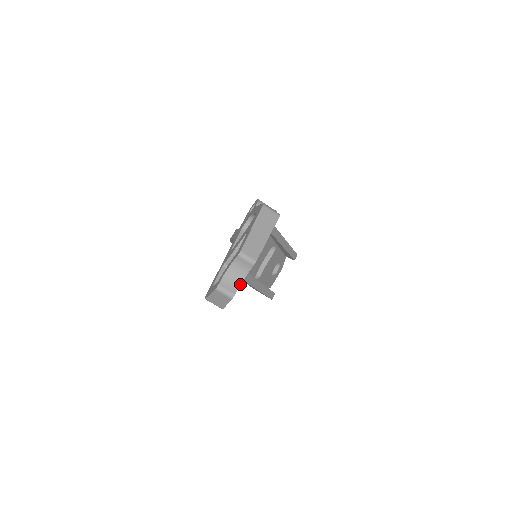
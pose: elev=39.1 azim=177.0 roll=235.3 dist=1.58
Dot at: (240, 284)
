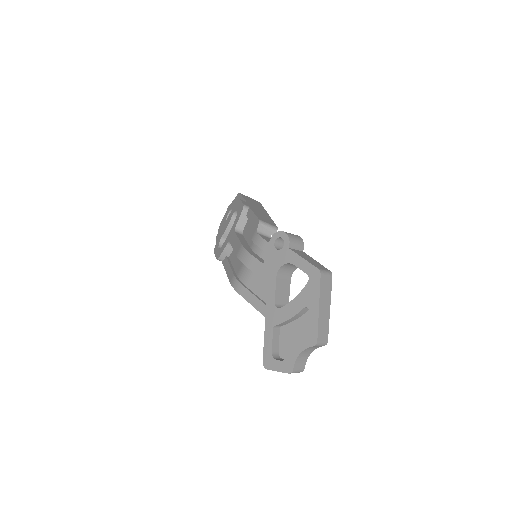
Dot at: (307, 358)
